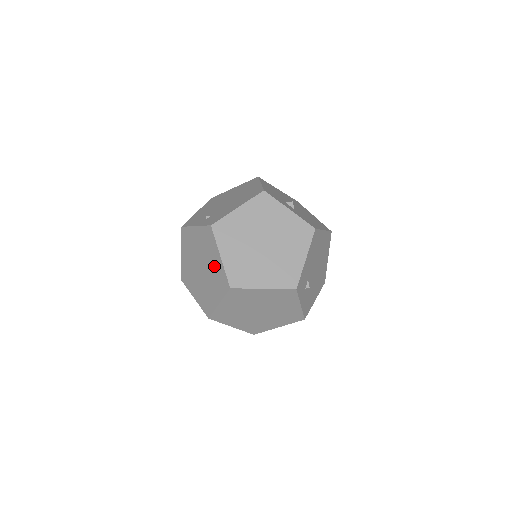
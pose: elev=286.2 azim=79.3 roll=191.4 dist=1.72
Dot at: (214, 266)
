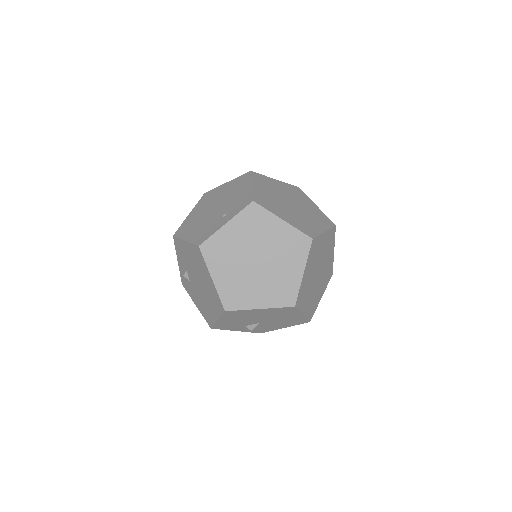
Dot at: (278, 239)
